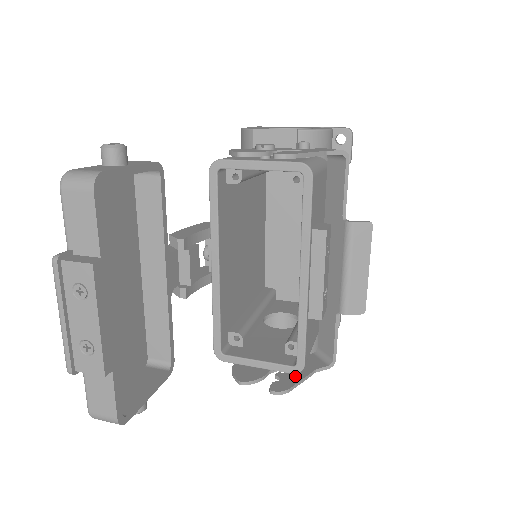
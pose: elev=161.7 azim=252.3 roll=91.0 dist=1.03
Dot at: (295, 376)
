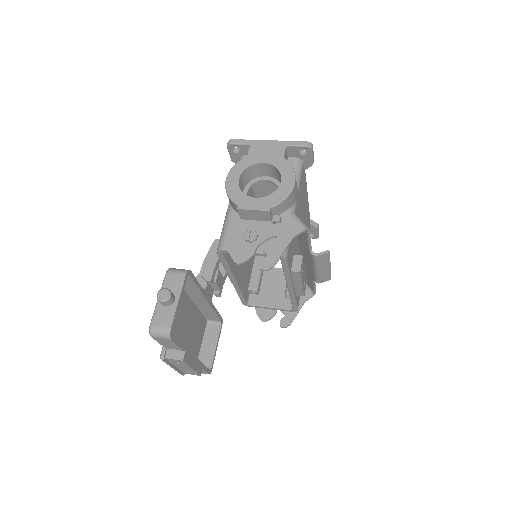
Dot at: (293, 311)
